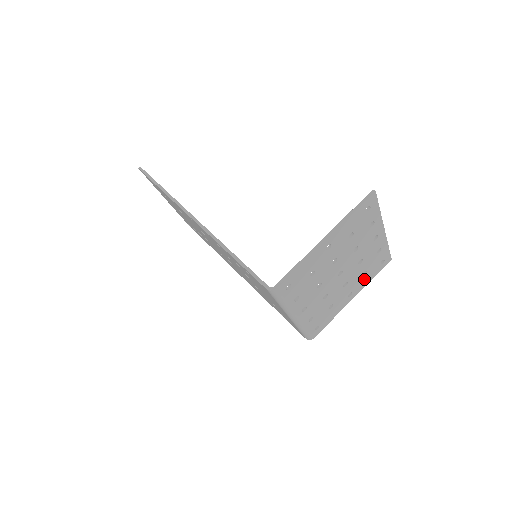
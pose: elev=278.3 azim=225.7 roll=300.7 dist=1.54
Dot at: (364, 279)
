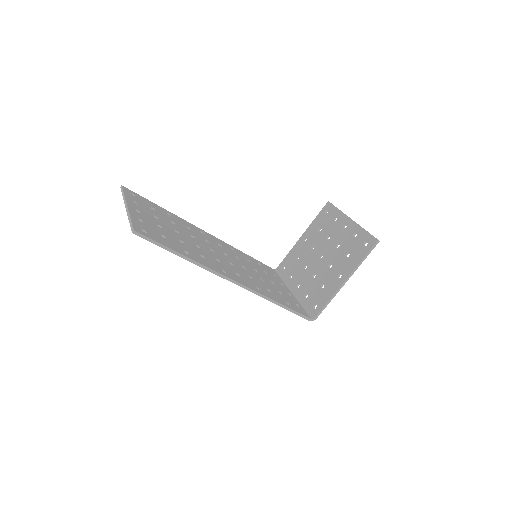
Dot at: (316, 229)
